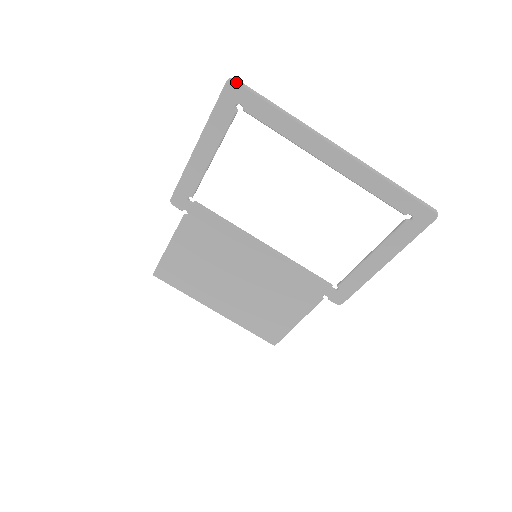
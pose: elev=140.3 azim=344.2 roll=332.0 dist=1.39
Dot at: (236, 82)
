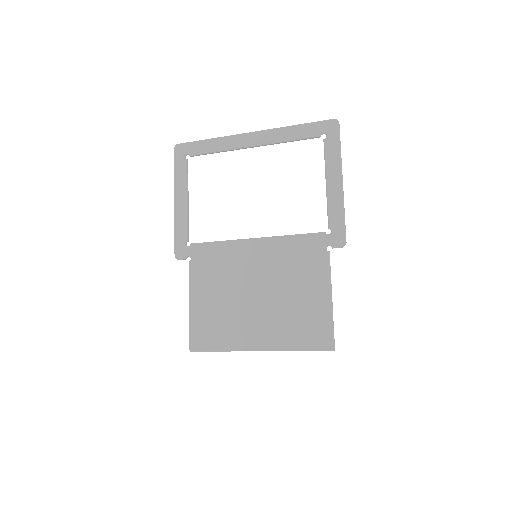
Dot at: (179, 144)
